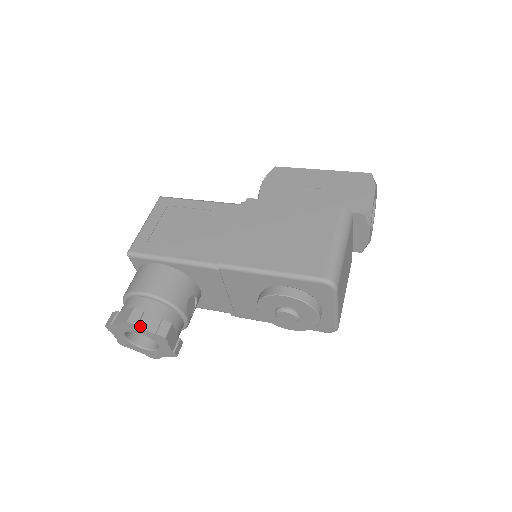
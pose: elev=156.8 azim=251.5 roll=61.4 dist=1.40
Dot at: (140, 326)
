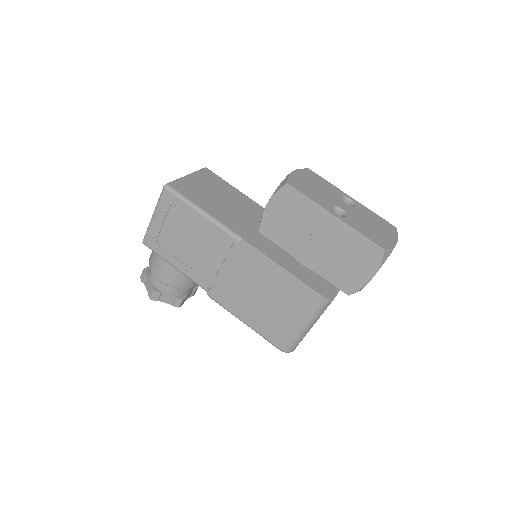
Dot at: (160, 301)
